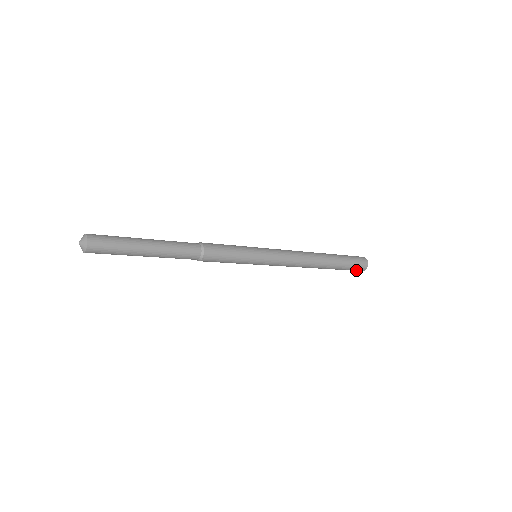
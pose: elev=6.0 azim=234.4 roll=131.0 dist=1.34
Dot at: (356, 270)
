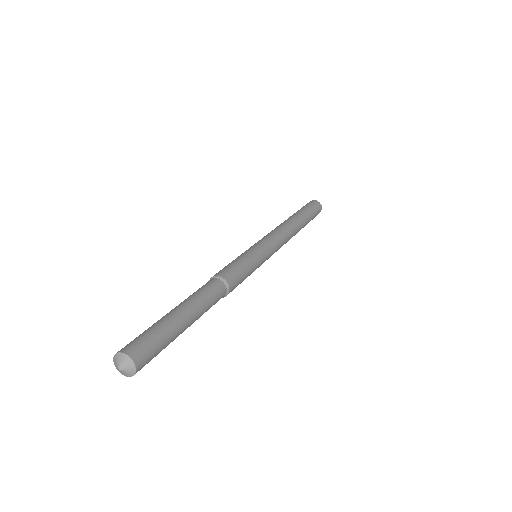
Dot at: occluded
